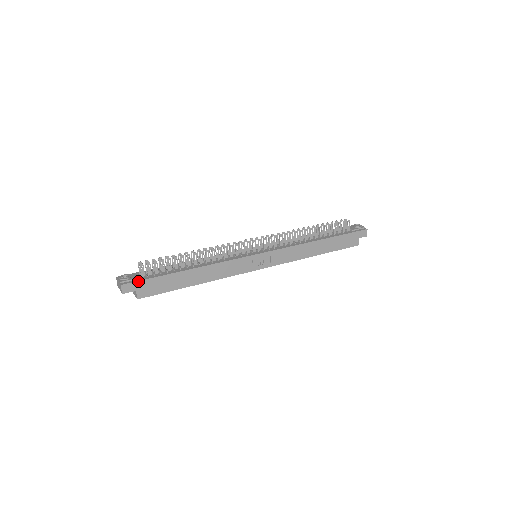
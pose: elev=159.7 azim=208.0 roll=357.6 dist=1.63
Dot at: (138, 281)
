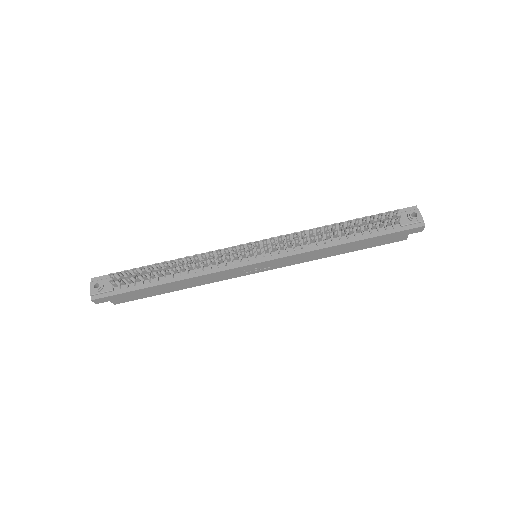
Dot at: (109, 296)
